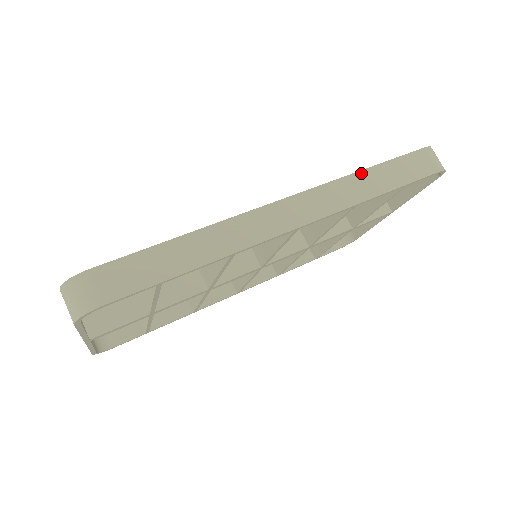
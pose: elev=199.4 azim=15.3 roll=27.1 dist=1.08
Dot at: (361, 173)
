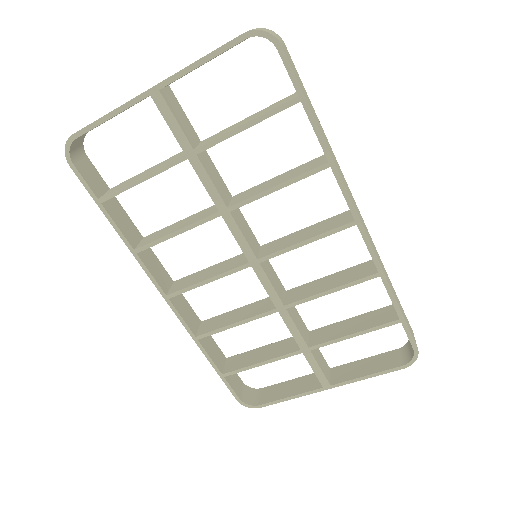
Dot at: occluded
